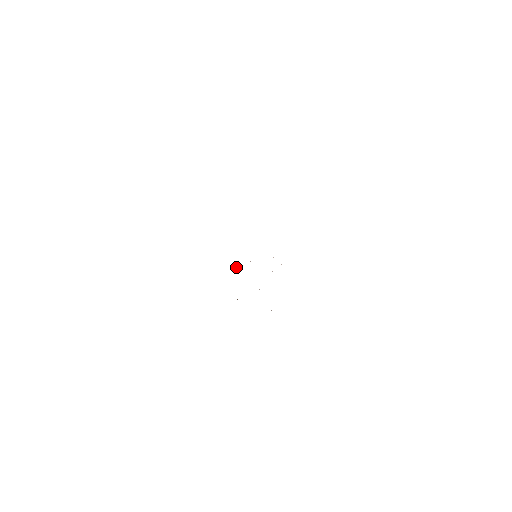
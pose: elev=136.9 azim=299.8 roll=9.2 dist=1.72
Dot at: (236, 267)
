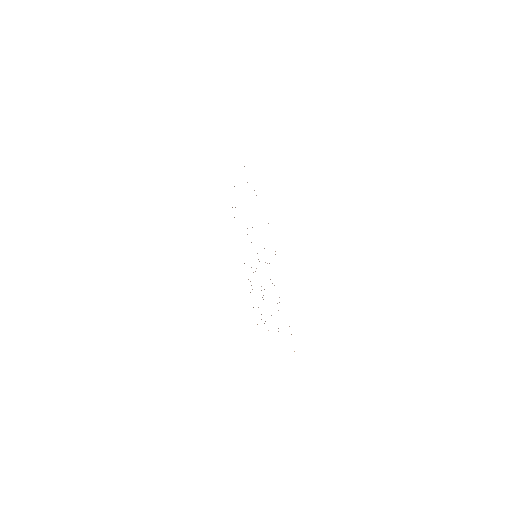
Dot at: occluded
